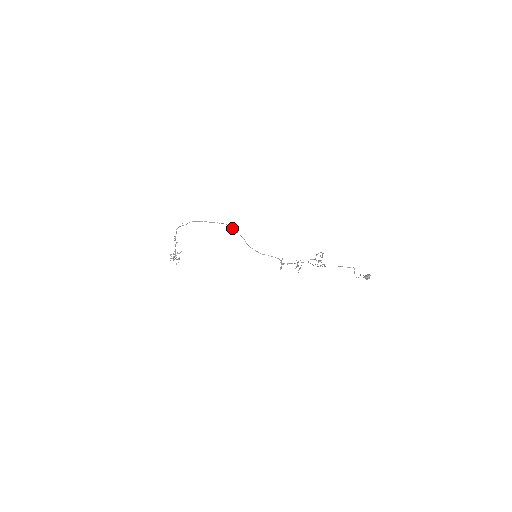
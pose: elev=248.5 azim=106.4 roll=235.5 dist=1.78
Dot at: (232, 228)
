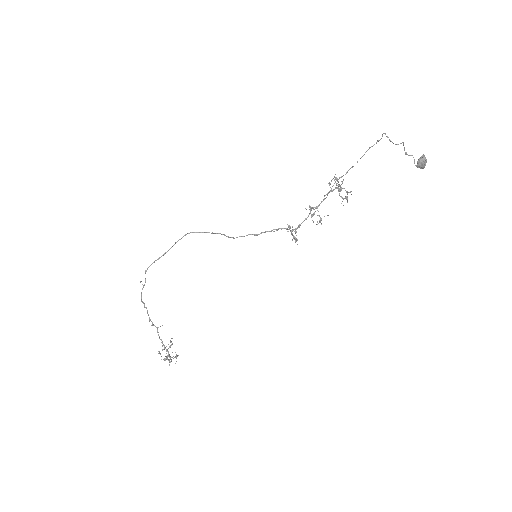
Dot at: (198, 232)
